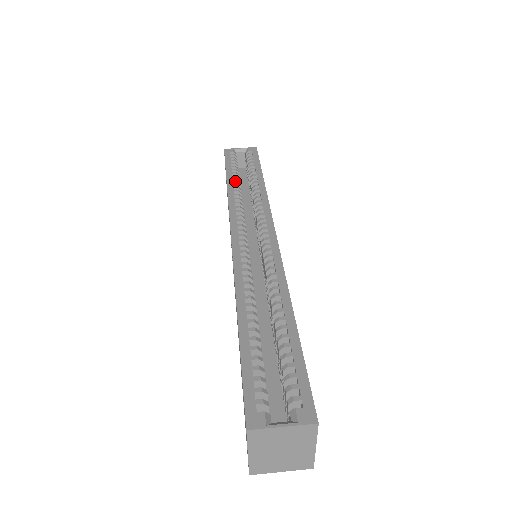
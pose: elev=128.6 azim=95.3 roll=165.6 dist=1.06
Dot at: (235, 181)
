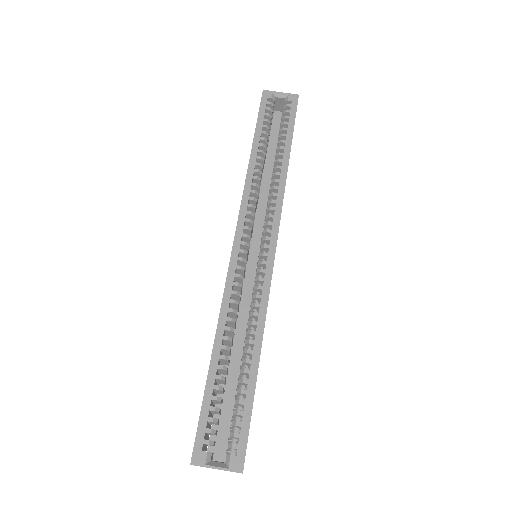
Dot at: (260, 153)
